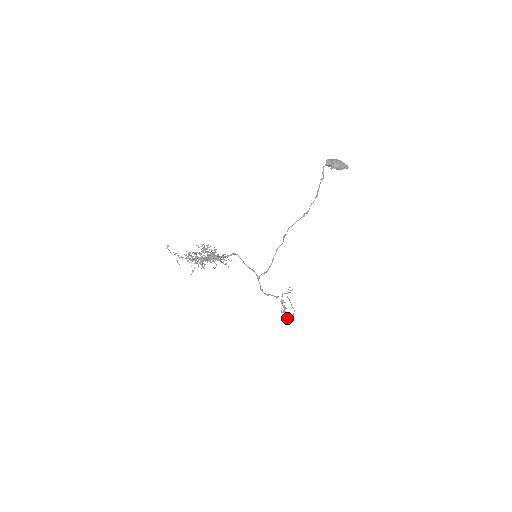
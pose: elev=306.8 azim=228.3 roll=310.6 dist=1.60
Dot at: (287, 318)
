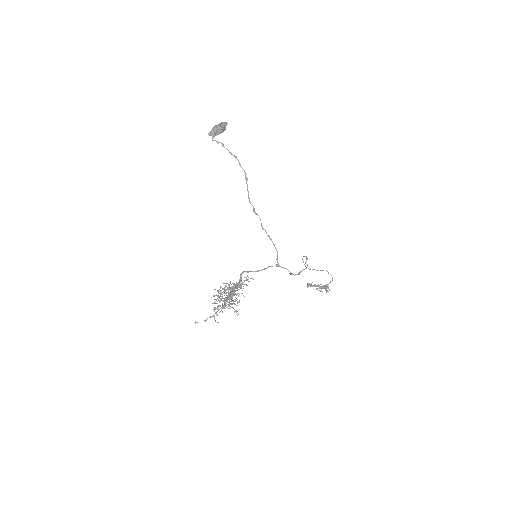
Dot at: occluded
